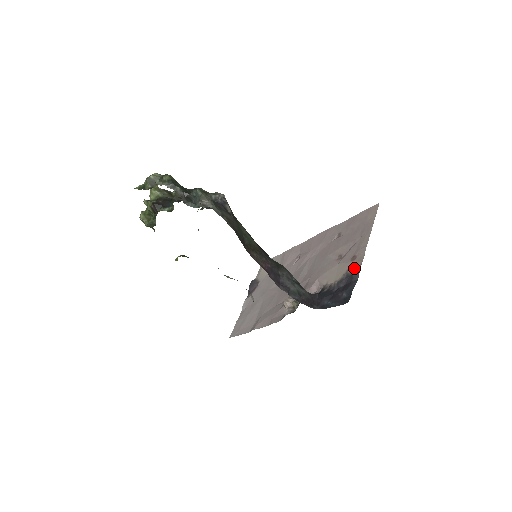
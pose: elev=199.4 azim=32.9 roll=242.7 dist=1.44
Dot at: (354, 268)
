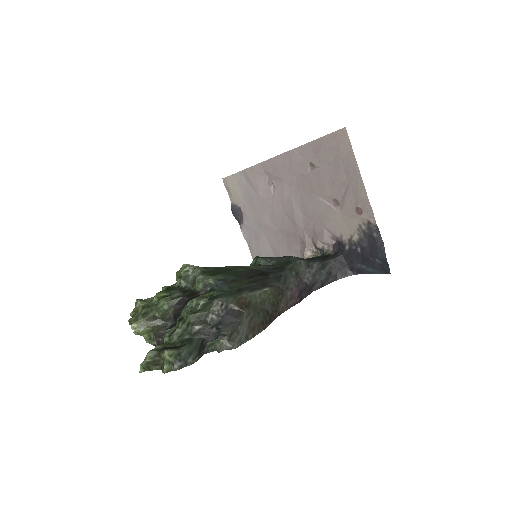
Dot at: (368, 225)
